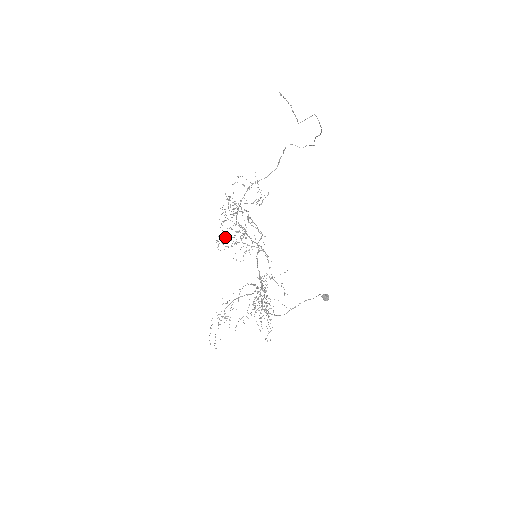
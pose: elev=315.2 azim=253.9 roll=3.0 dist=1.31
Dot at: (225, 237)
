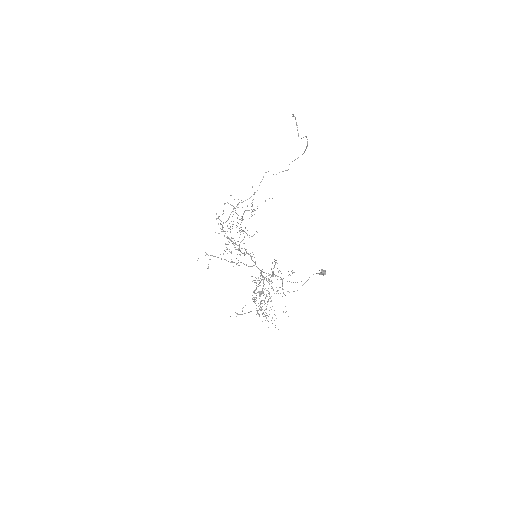
Dot at: occluded
